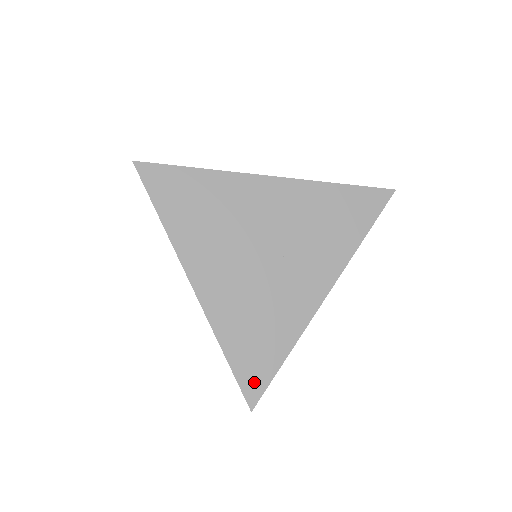
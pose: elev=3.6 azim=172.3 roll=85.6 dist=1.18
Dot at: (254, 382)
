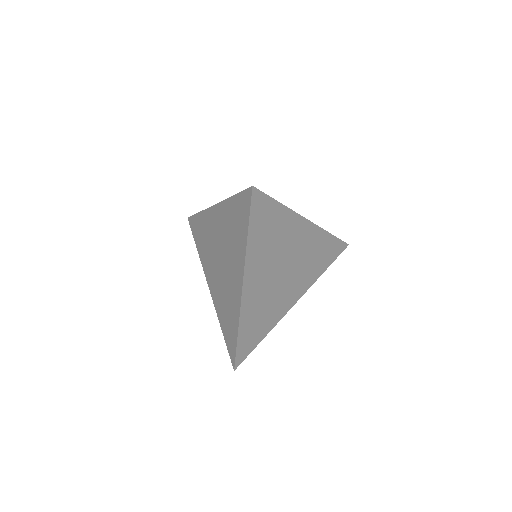
Dot at: (243, 353)
